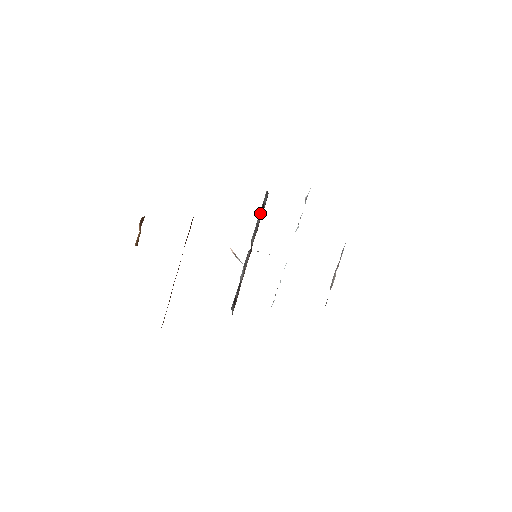
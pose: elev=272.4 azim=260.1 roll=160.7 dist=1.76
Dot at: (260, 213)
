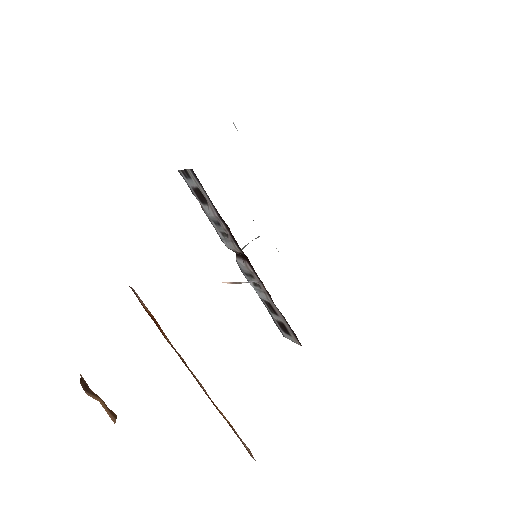
Dot at: (202, 205)
